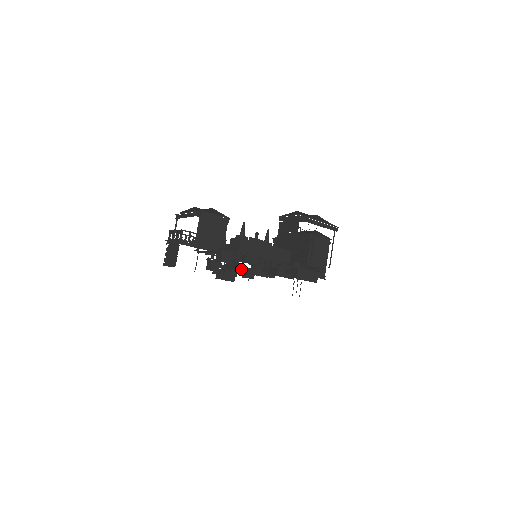
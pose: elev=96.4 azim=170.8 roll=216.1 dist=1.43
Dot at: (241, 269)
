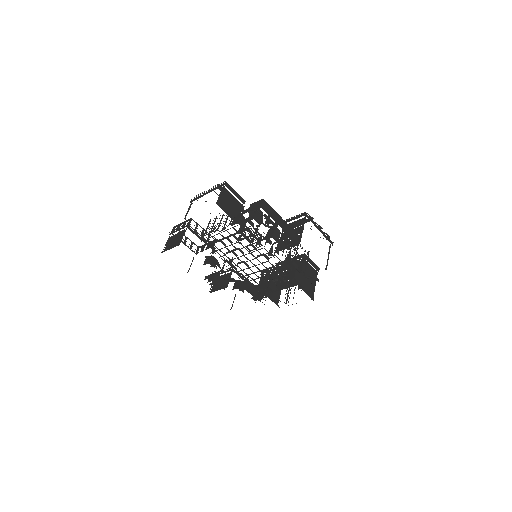
Dot at: occluded
